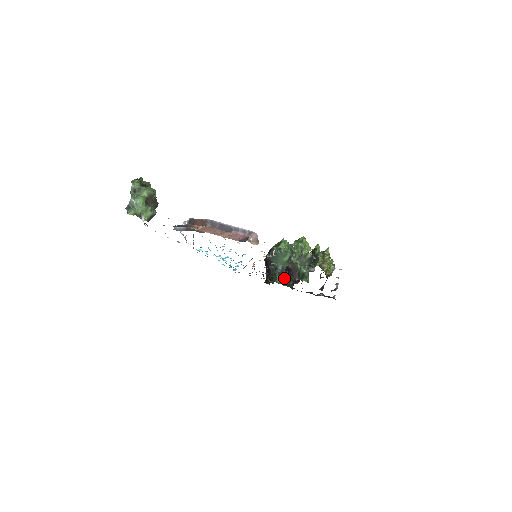
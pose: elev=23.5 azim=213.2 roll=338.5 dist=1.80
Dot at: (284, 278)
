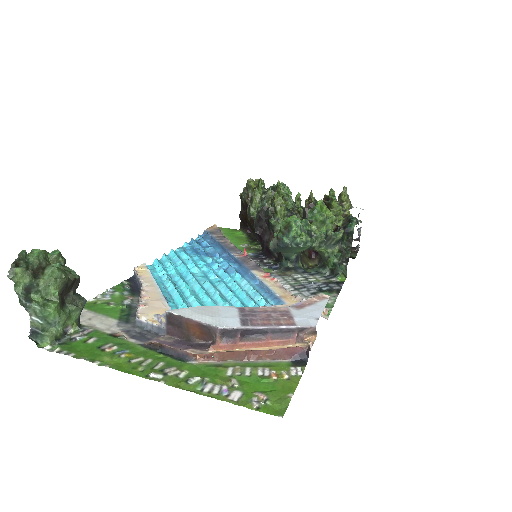
Dot at: occluded
